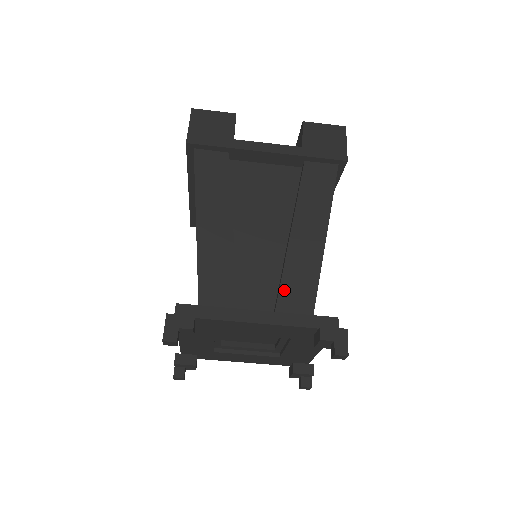
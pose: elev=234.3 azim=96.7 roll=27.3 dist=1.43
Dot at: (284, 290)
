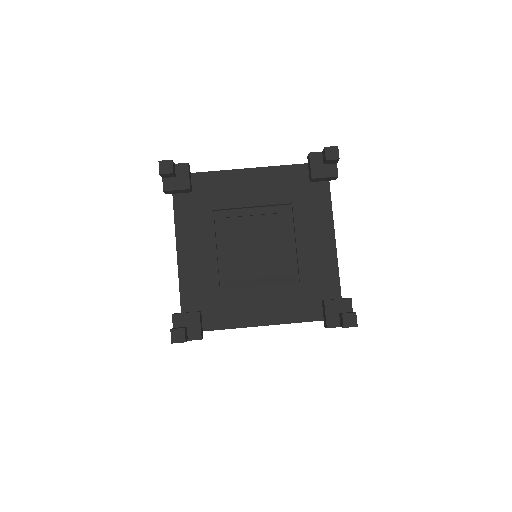
Dot at: occluded
